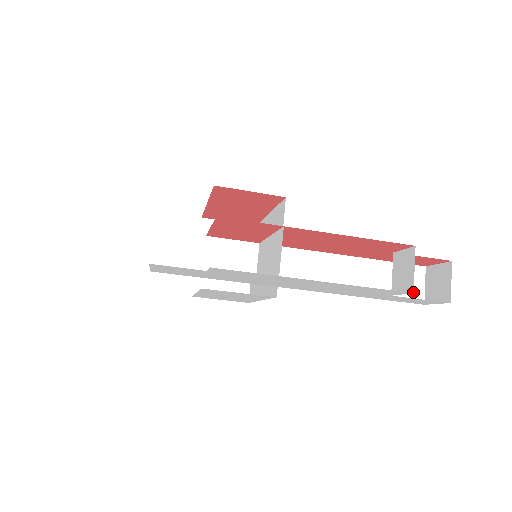
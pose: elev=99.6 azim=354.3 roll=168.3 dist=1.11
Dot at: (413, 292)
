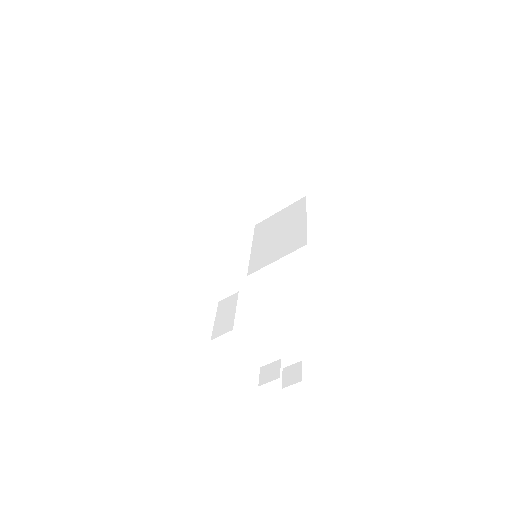
Dot at: occluded
